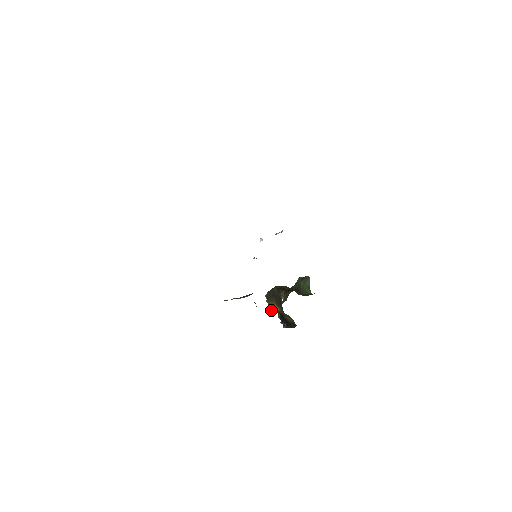
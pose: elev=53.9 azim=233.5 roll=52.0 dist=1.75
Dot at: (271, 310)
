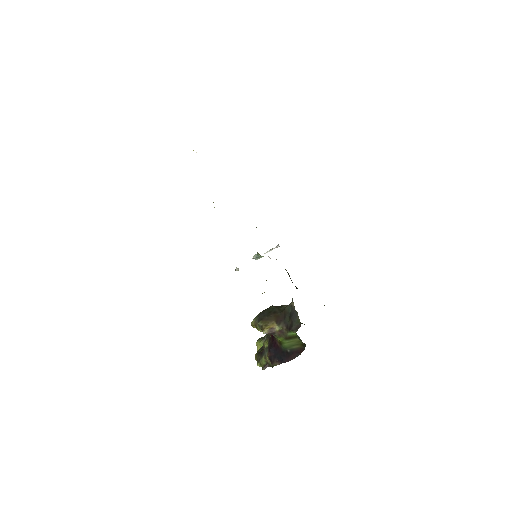
Dot at: (266, 332)
